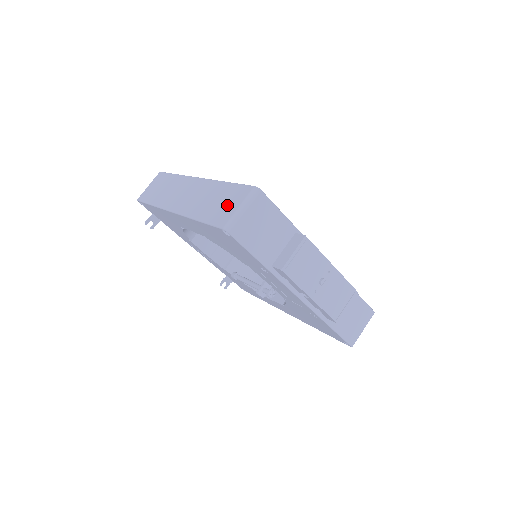
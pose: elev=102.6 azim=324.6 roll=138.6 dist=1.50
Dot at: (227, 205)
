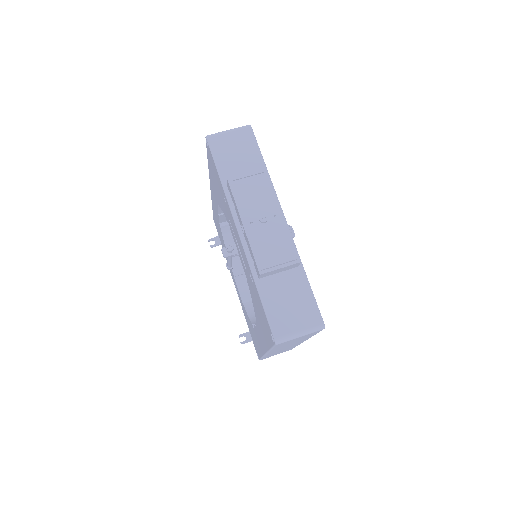
Dot at: occluded
